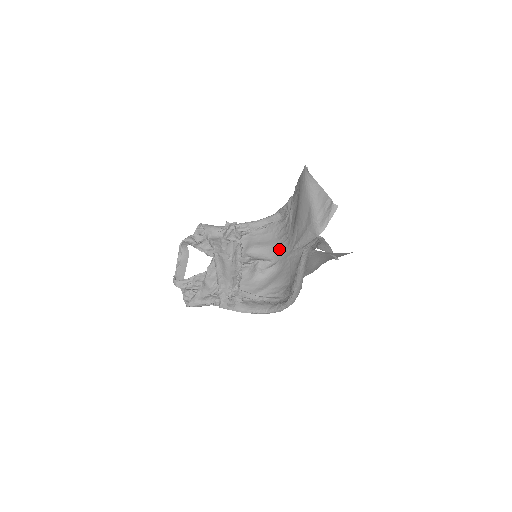
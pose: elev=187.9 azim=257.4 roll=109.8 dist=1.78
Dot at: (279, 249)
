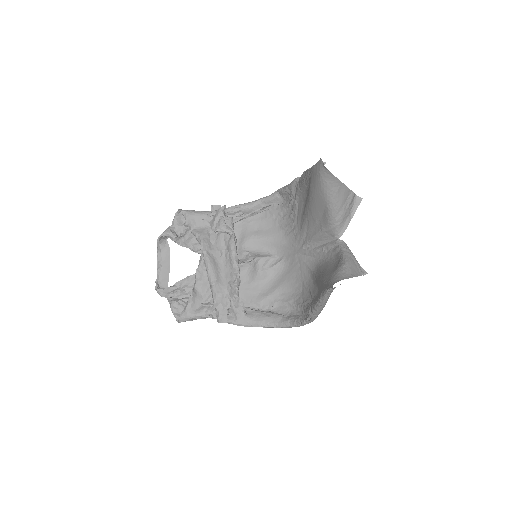
Dot at: (283, 242)
